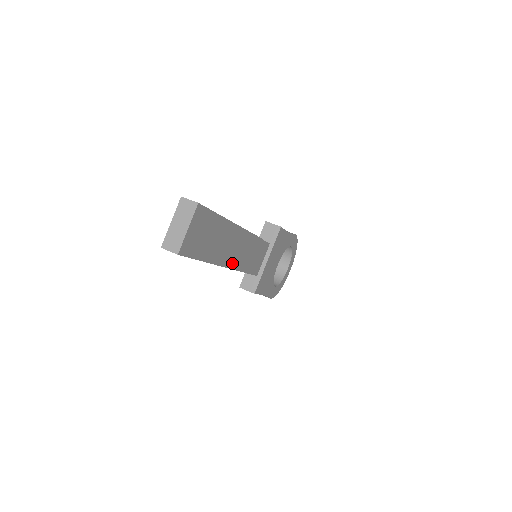
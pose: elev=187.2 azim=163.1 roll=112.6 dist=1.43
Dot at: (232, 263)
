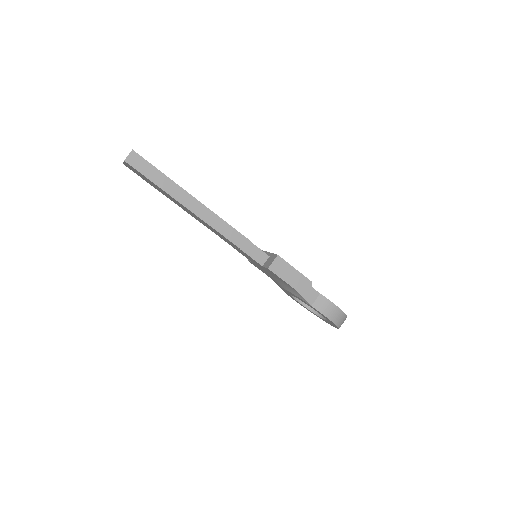
Dot at: (211, 211)
